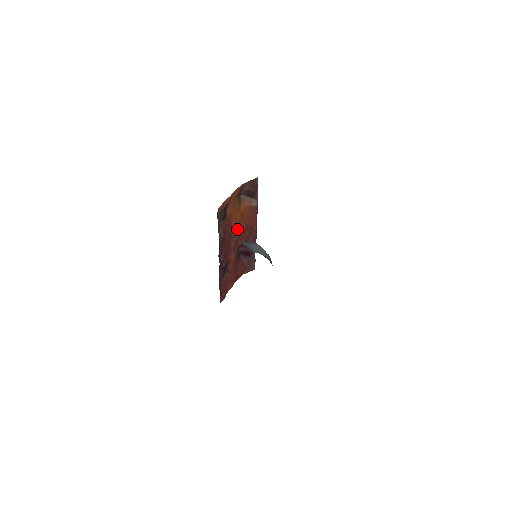
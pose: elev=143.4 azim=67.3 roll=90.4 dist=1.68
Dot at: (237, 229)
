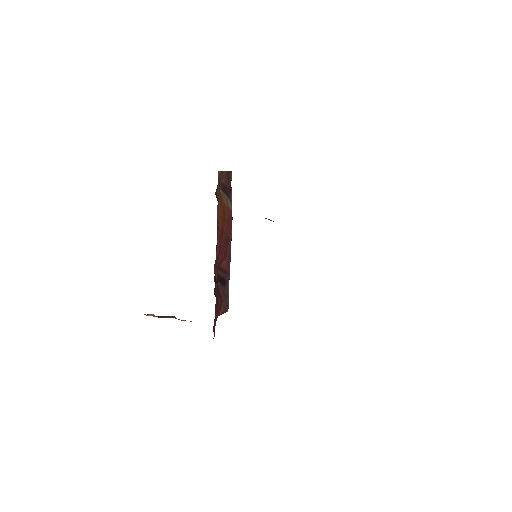
Dot at: (220, 231)
